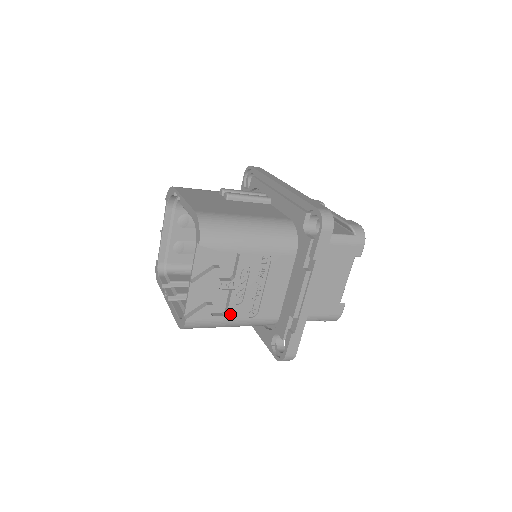
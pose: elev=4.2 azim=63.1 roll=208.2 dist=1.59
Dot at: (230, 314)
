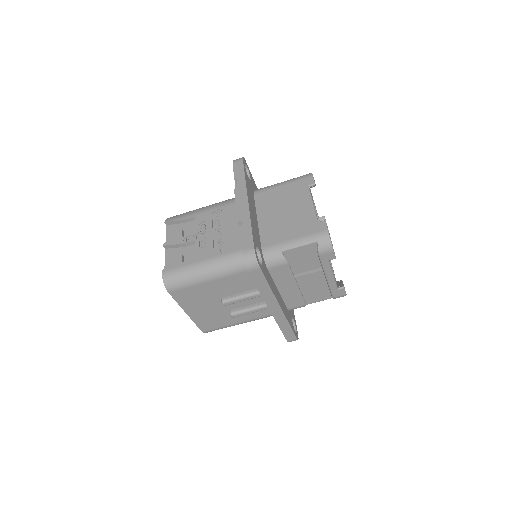
Dot at: (199, 257)
